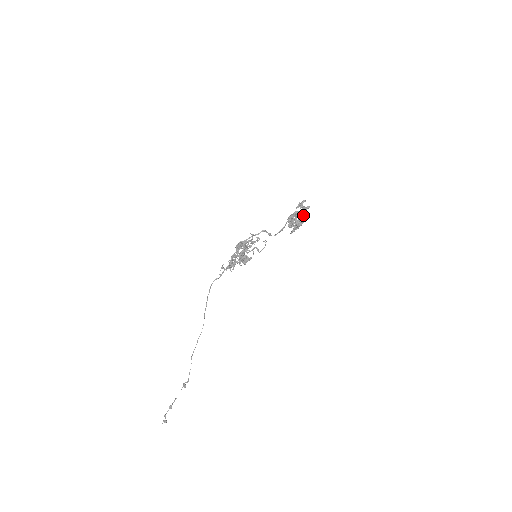
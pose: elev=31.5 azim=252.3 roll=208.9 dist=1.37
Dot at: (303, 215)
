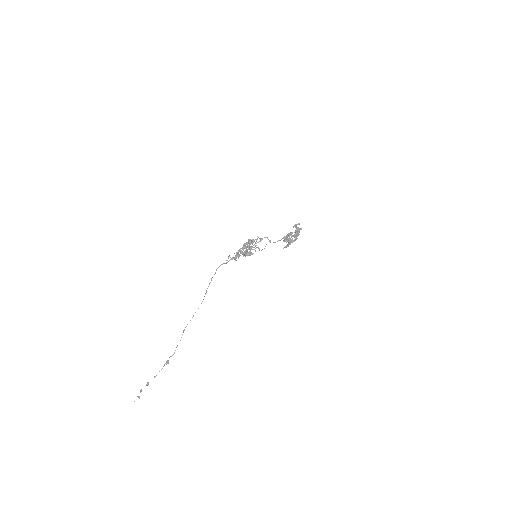
Dot at: (297, 233)
